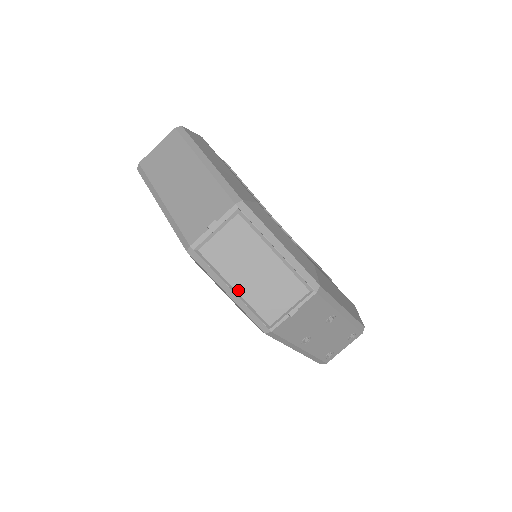
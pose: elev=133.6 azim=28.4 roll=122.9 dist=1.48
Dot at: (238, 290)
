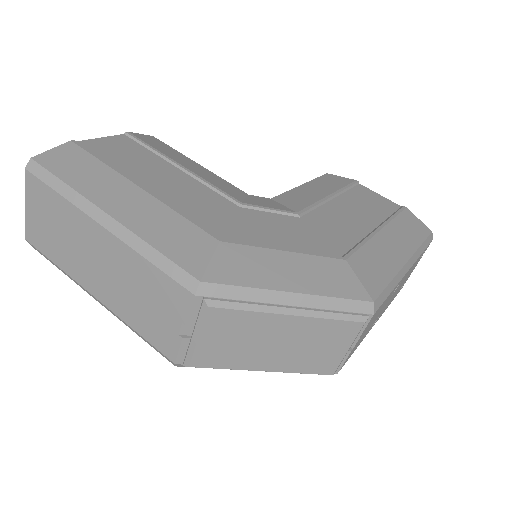
Dot at: (270, 370)
